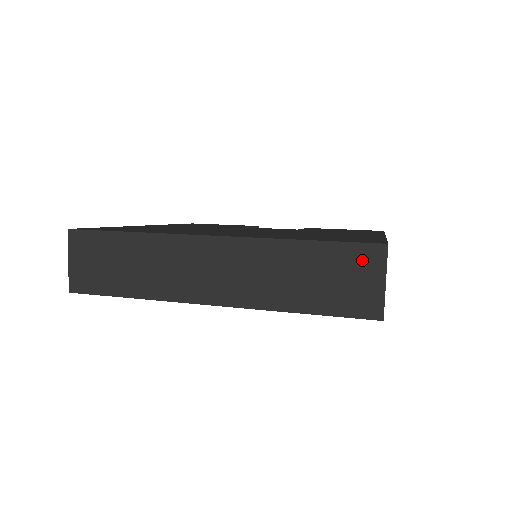
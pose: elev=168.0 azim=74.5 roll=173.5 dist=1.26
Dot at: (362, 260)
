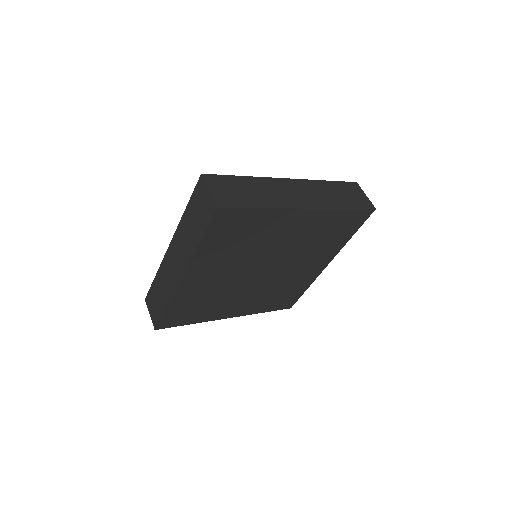
Dot at: (200, 192)
